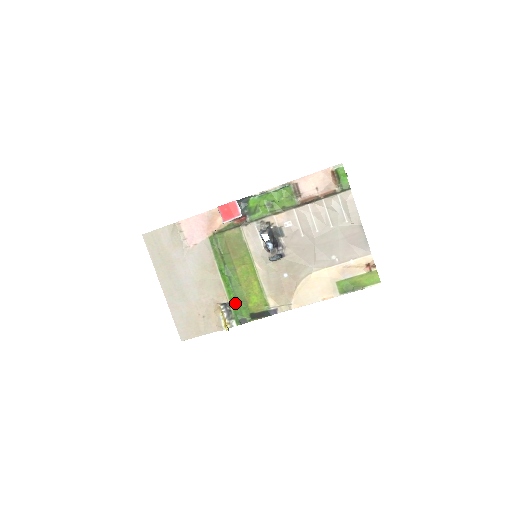
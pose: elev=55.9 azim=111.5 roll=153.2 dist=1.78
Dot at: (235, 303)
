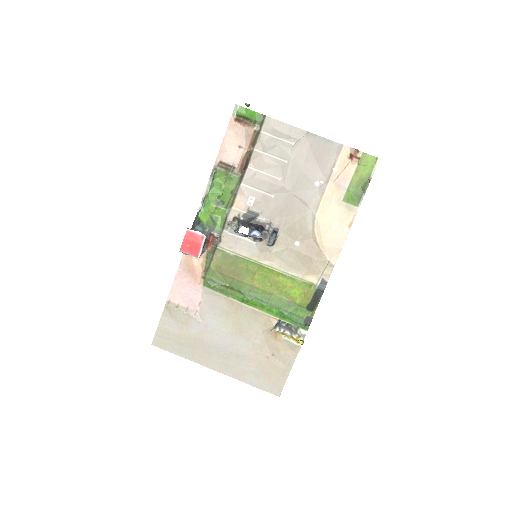
Dot at: (284, 314)
